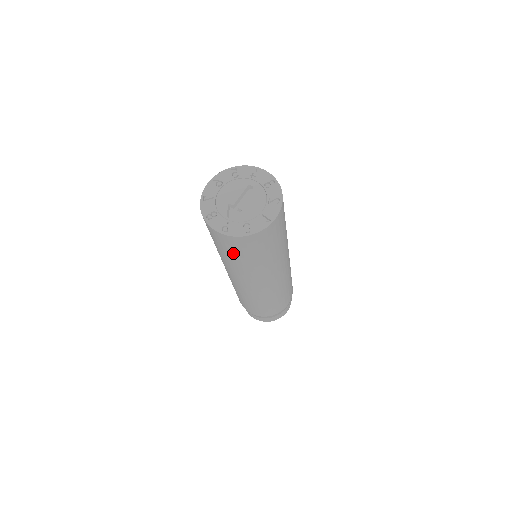
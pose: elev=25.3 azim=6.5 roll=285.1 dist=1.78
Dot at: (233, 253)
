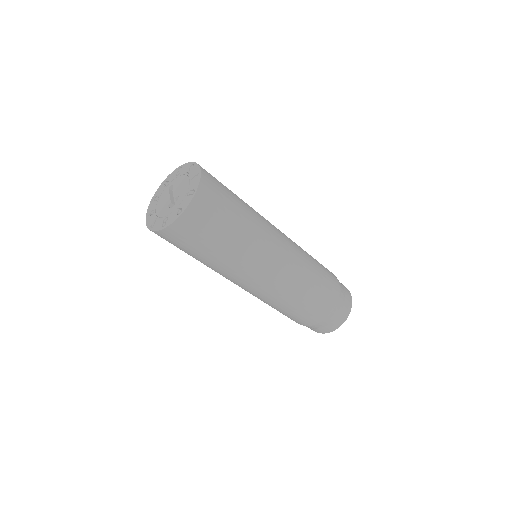
Dot at: (213, 232)
